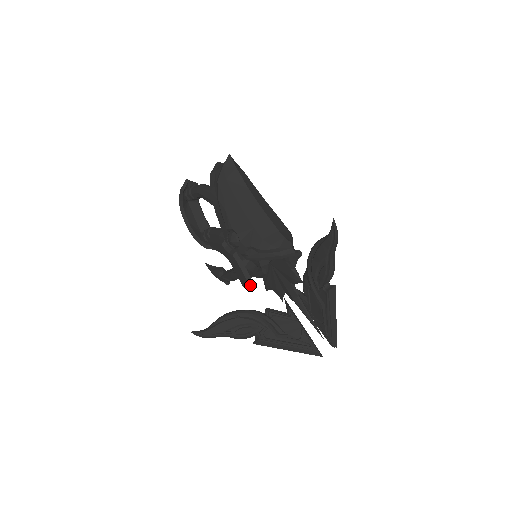
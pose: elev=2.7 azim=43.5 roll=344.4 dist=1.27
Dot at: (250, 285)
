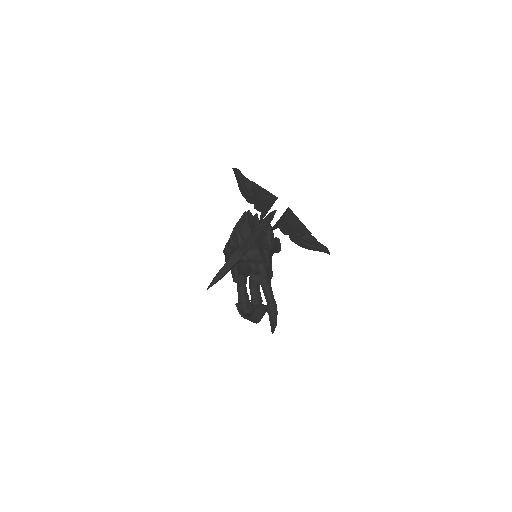
Dot at: occluded
